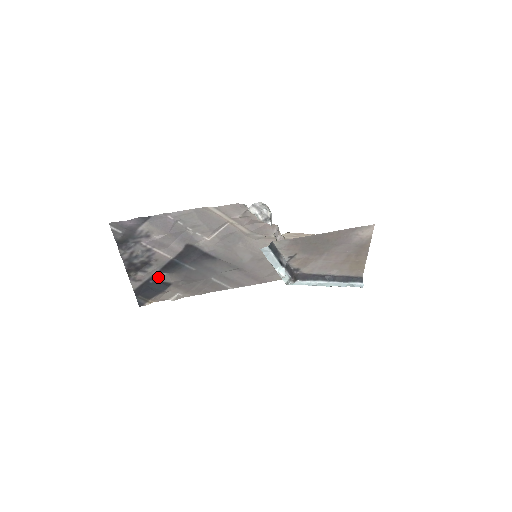
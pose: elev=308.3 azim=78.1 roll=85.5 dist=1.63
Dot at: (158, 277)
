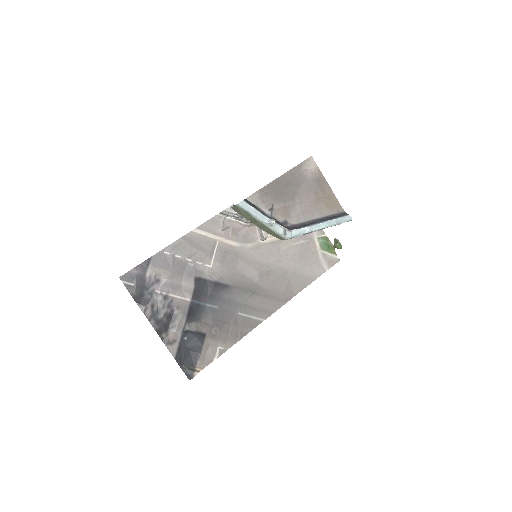
Dot at: (189, 328)
